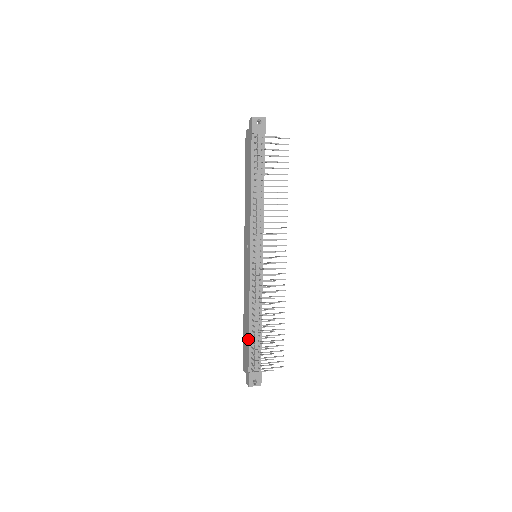
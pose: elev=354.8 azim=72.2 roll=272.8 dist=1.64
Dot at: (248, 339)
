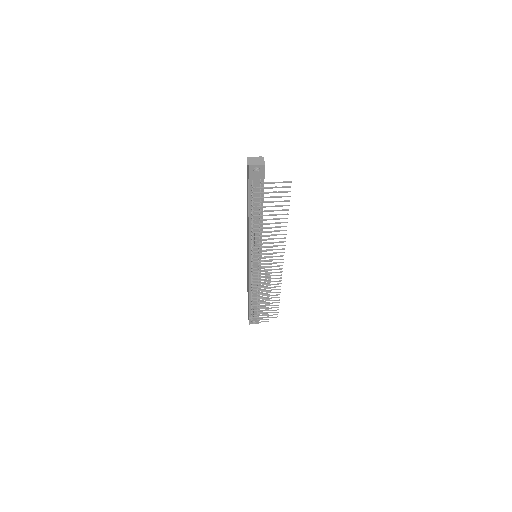
Dot at: occluded
